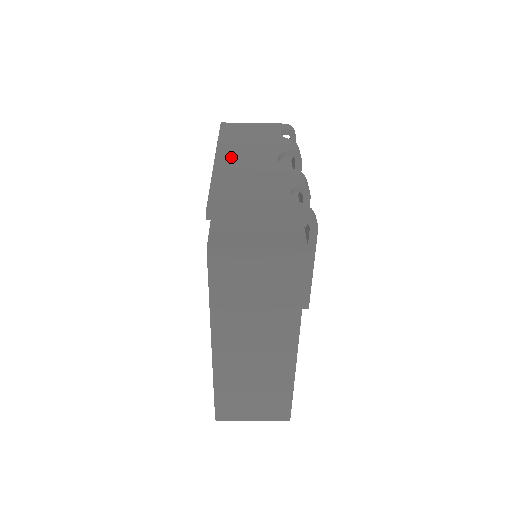
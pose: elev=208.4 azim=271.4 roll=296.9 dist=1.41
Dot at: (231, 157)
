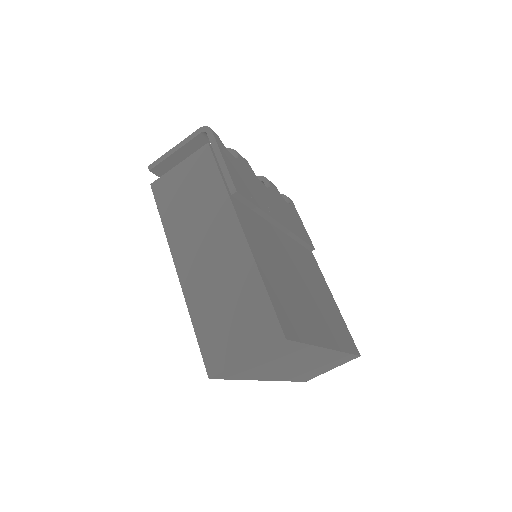
Dot at: occluded
